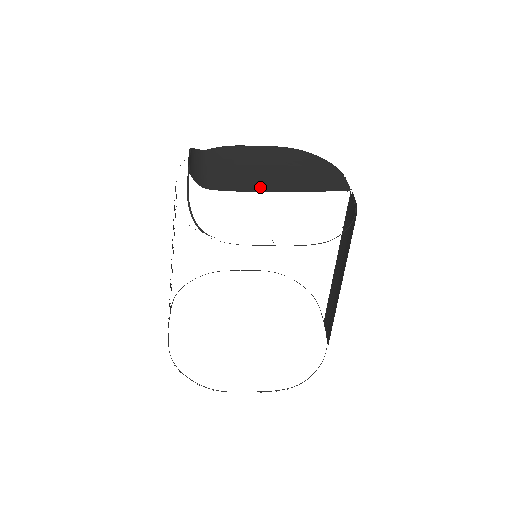
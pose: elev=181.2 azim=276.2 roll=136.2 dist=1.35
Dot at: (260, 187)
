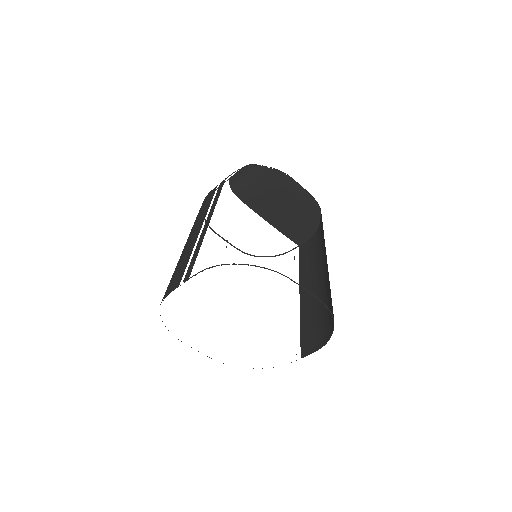
Dot at: occluded
